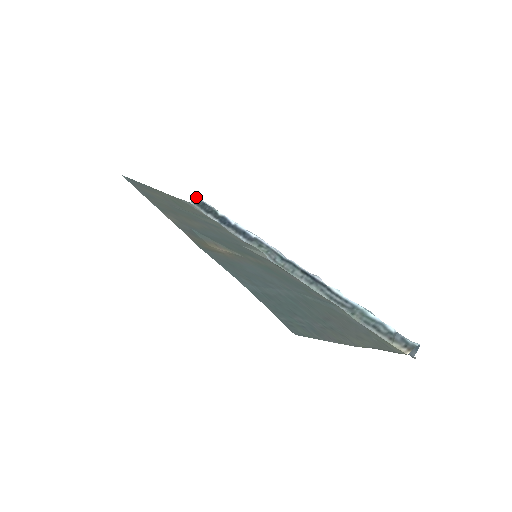
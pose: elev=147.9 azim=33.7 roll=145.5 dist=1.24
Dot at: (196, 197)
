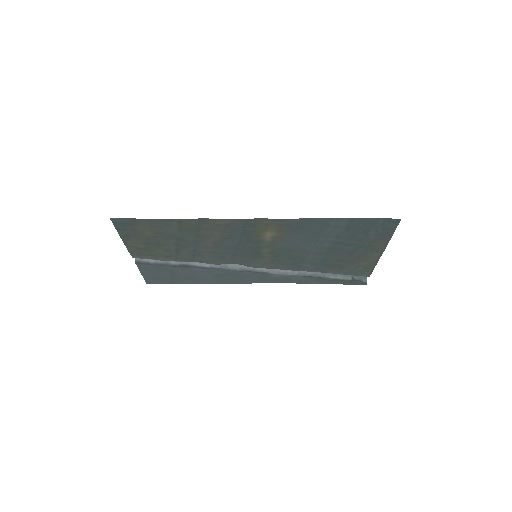
Dot at: occluded
